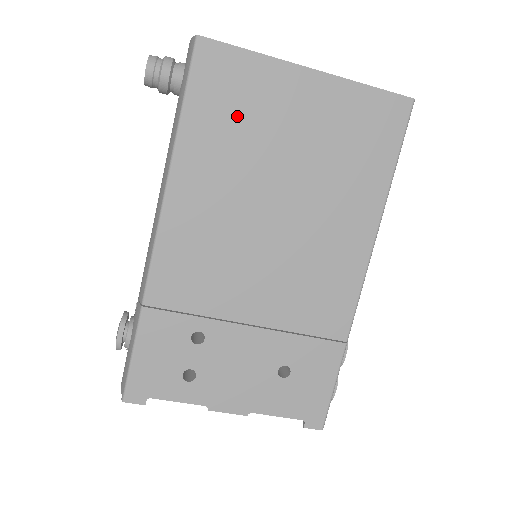
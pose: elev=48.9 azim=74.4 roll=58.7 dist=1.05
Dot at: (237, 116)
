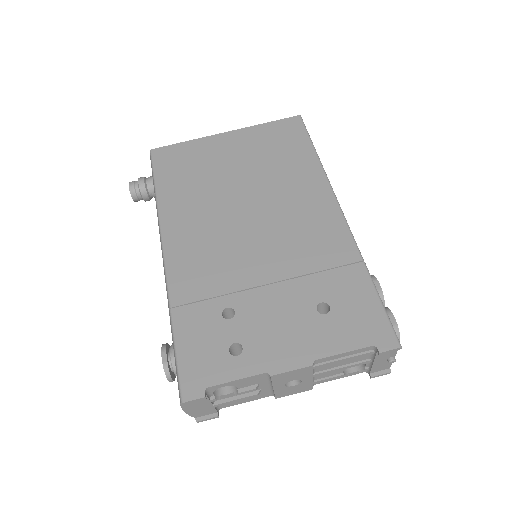
Dot at: (191, 171)
